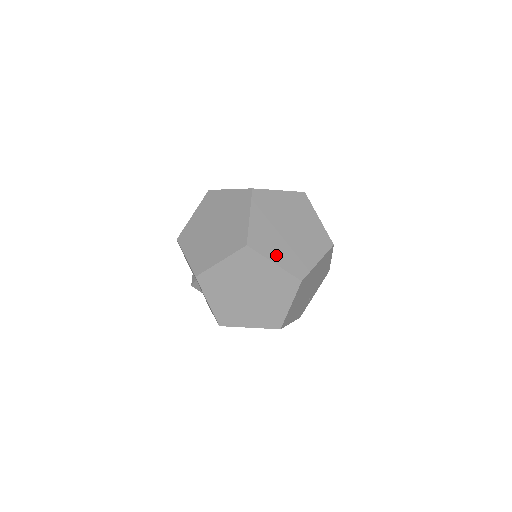
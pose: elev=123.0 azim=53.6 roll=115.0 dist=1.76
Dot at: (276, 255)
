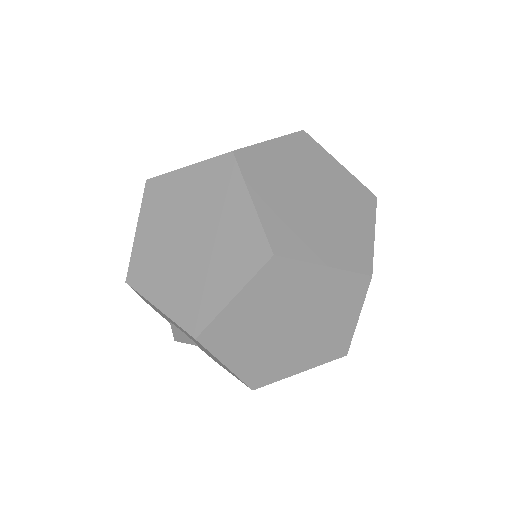
Dot at: (320, 251)
